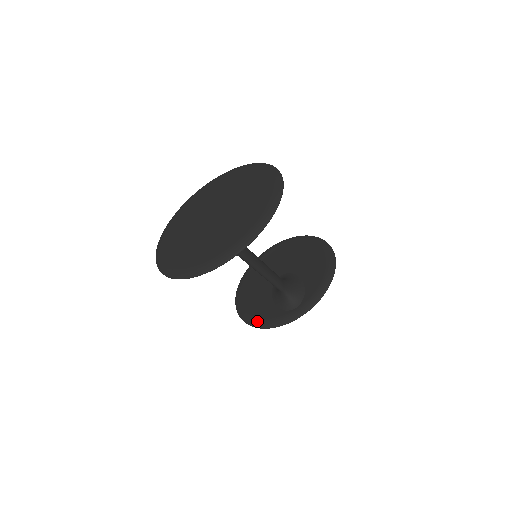
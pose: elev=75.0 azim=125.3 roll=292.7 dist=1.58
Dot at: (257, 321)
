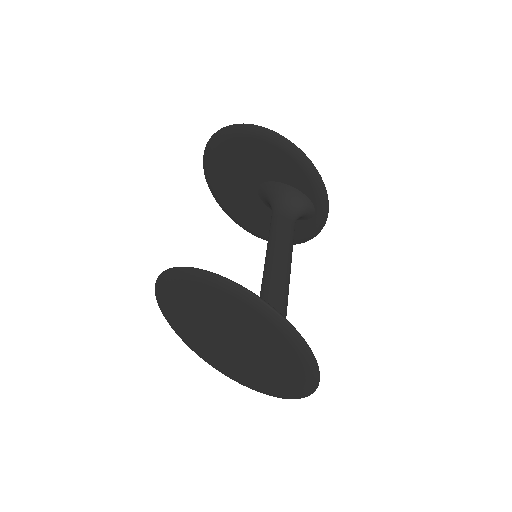
Dot at: (295, 241)
